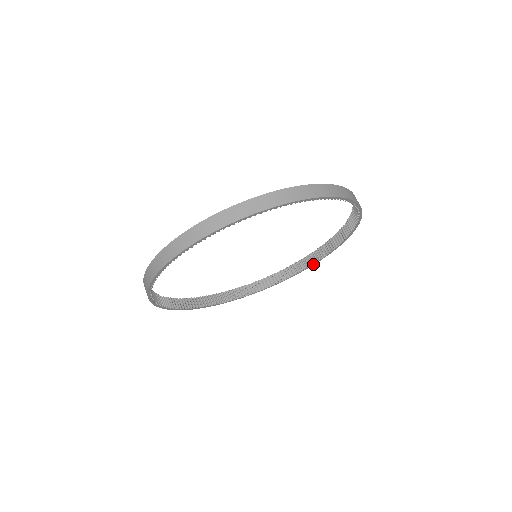
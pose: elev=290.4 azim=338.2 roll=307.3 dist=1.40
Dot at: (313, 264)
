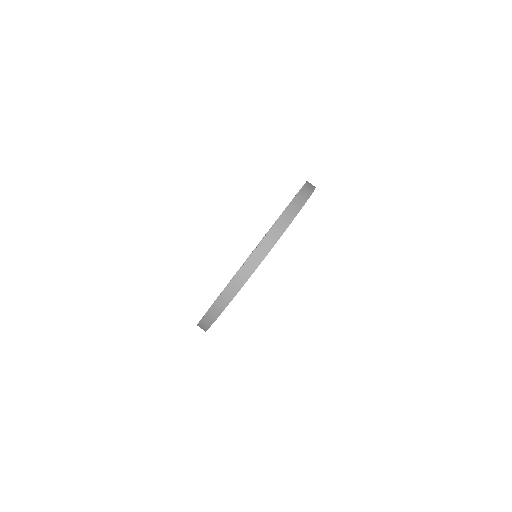
Dot at: occluded
